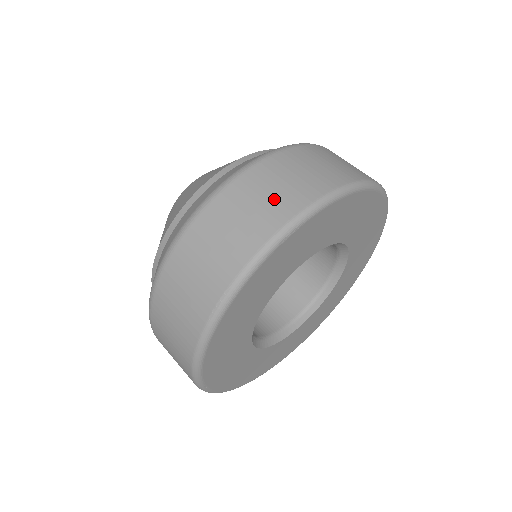
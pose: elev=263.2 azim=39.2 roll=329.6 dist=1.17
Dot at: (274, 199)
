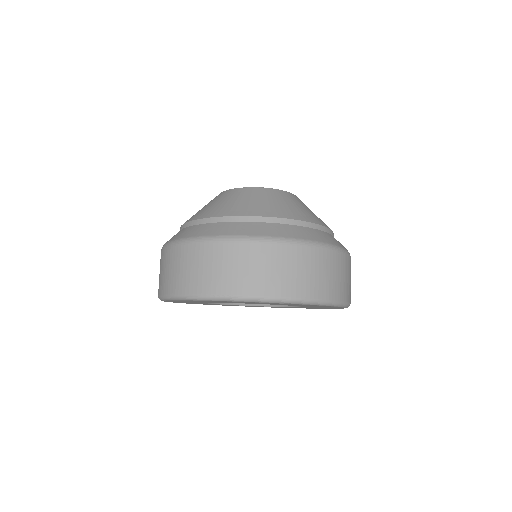
Dot at: (301, 278)
